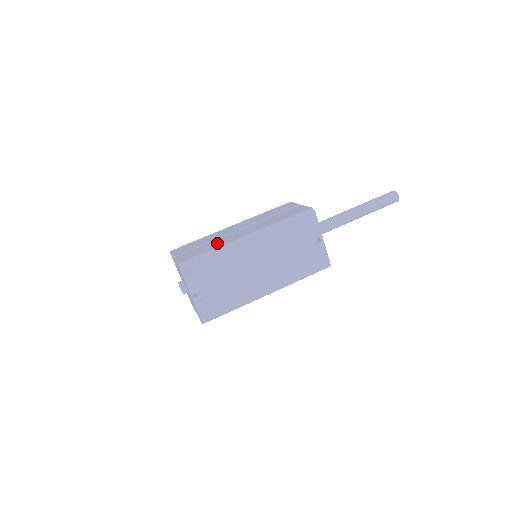
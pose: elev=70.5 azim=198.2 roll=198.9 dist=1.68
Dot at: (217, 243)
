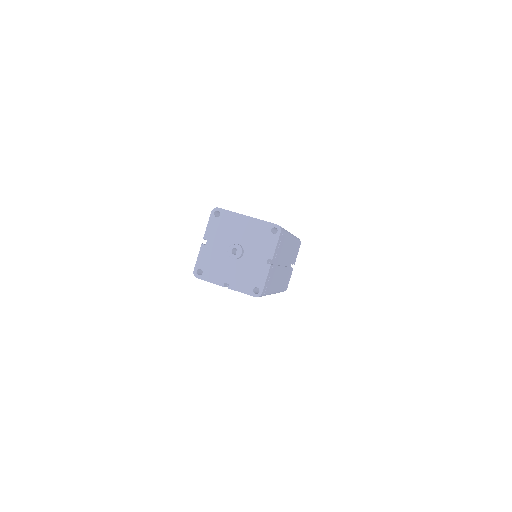
Dot at: occluded
